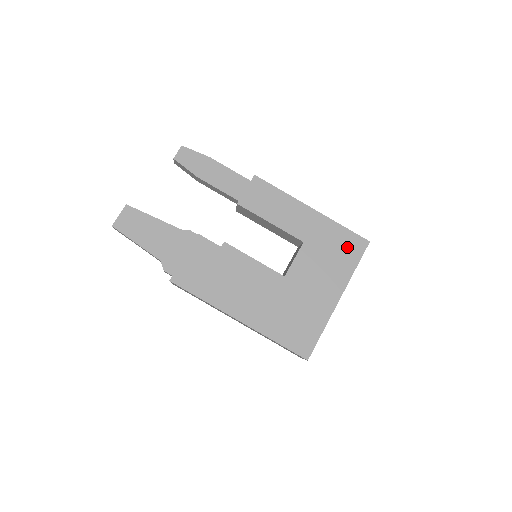
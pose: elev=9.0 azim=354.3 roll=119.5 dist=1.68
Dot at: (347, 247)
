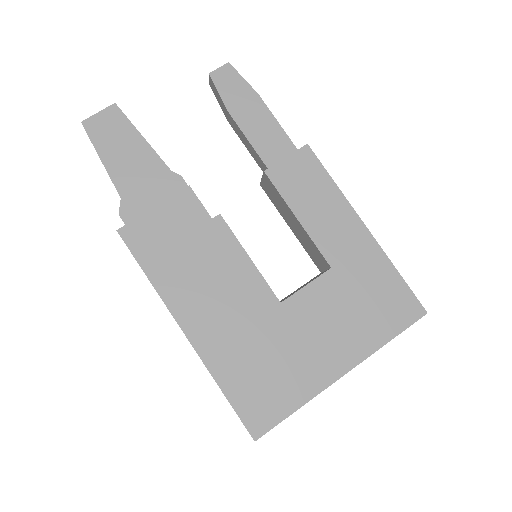
Dot at: (391, 305)
